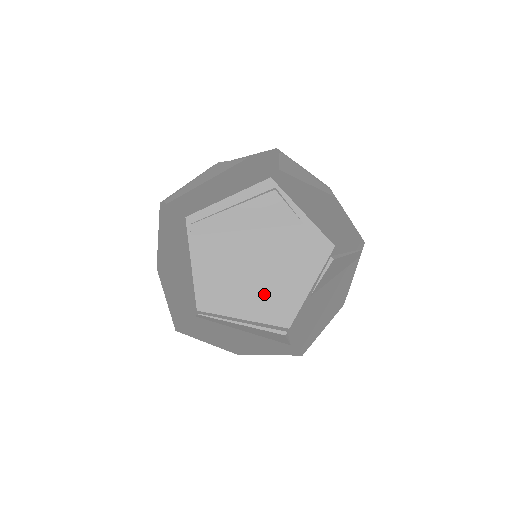
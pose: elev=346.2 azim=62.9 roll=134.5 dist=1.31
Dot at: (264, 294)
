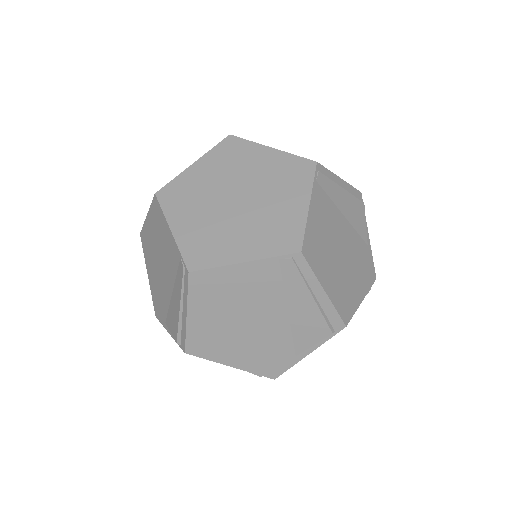
Dot at: occluded
